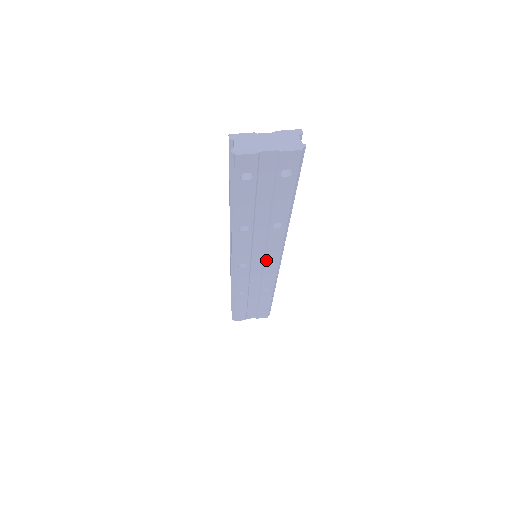
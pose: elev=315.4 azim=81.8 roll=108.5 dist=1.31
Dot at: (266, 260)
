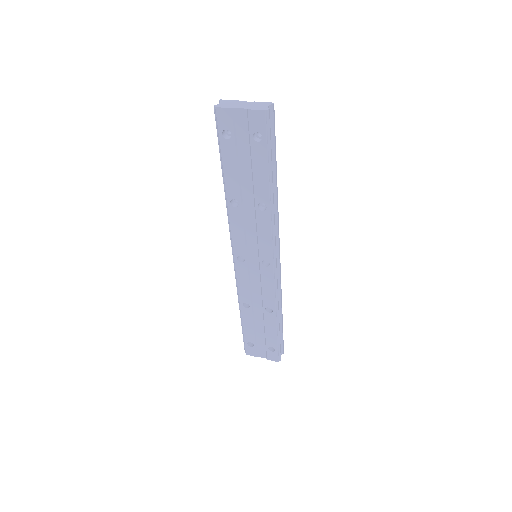
Dot at: (260, 258)
